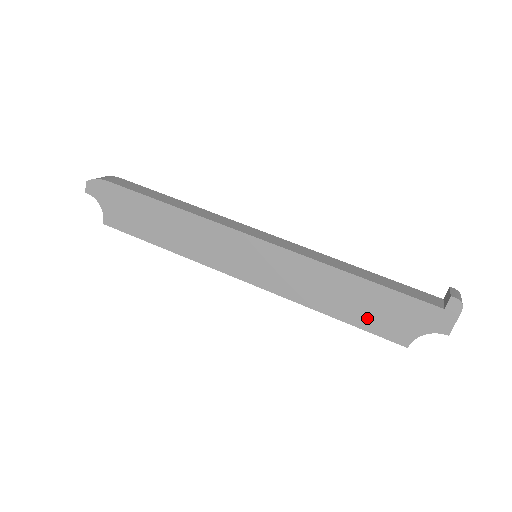
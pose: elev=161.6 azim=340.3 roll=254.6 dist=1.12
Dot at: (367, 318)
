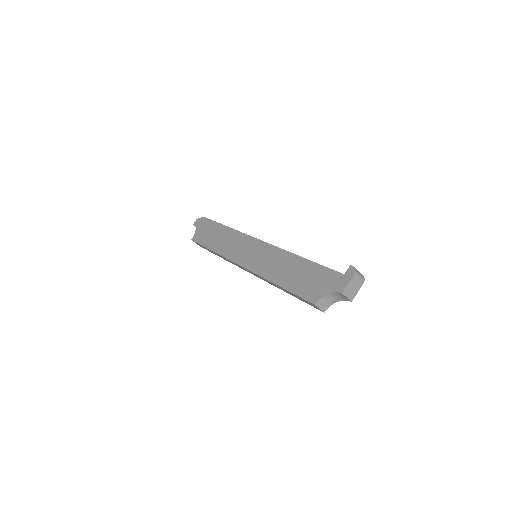
Dot at: (298, 284)
